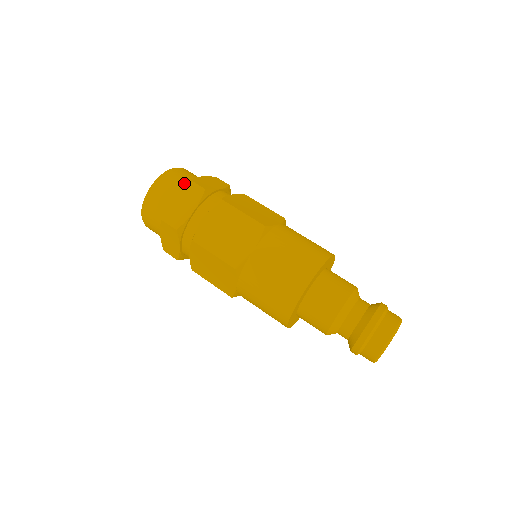
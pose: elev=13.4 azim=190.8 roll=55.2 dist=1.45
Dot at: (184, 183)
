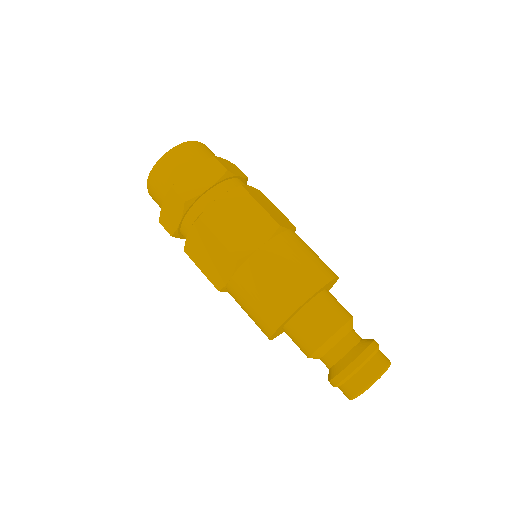
Dot at: (173, 181)
